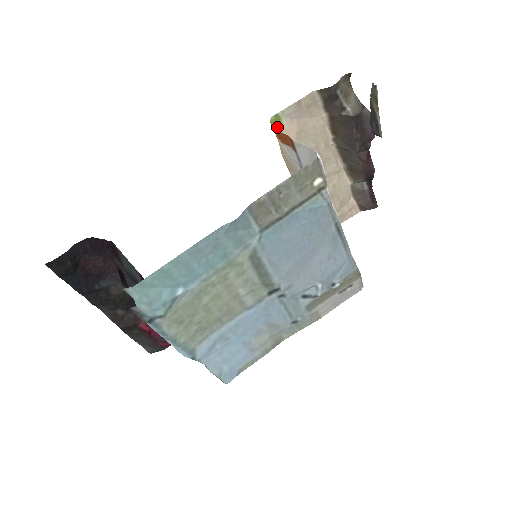
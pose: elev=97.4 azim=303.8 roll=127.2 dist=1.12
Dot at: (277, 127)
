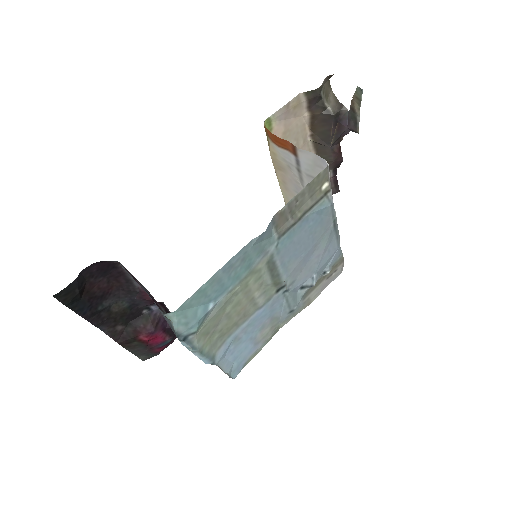
Dot at: occluded
